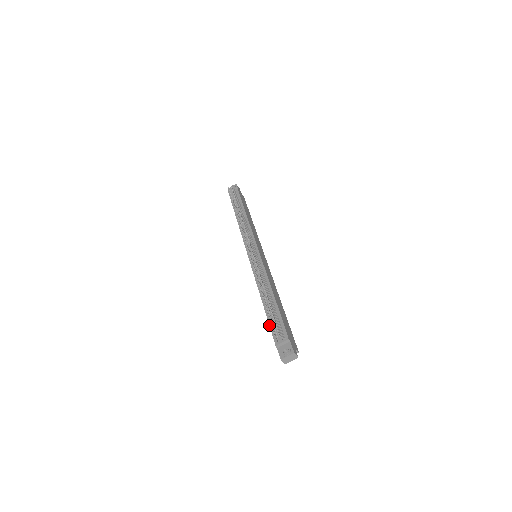
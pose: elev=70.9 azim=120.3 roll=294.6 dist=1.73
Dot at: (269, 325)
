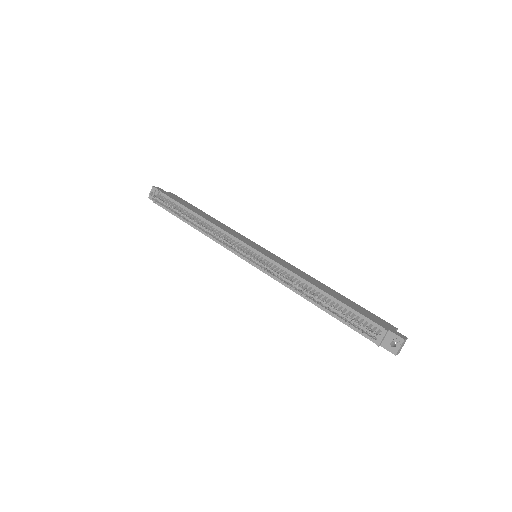
Dot at: occluded
